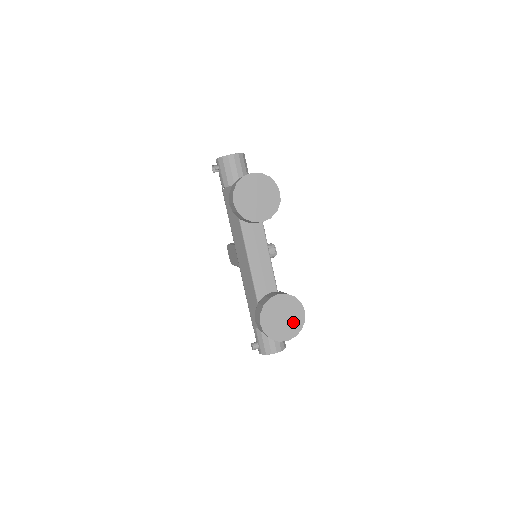
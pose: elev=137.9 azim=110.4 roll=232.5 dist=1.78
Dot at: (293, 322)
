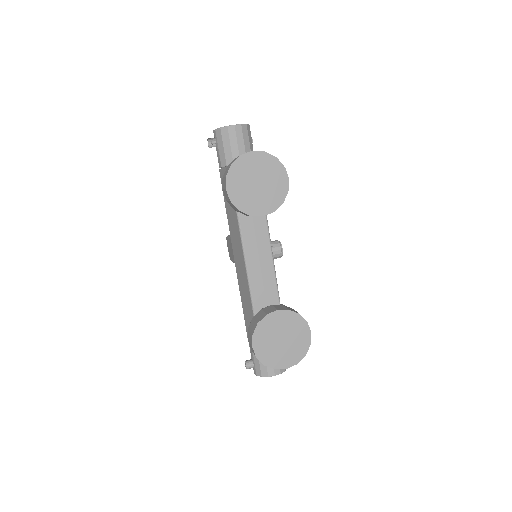
Dot at: (295, 346)
